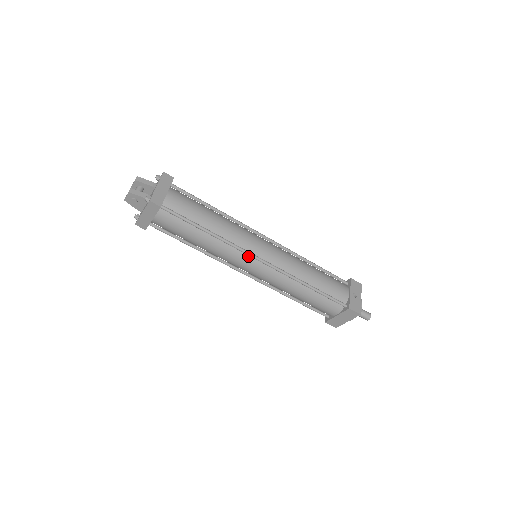
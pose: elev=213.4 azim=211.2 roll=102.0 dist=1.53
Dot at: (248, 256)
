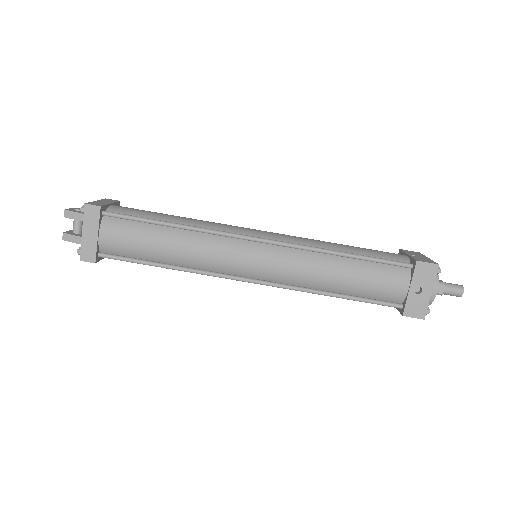
Dot at: (234, 276)
